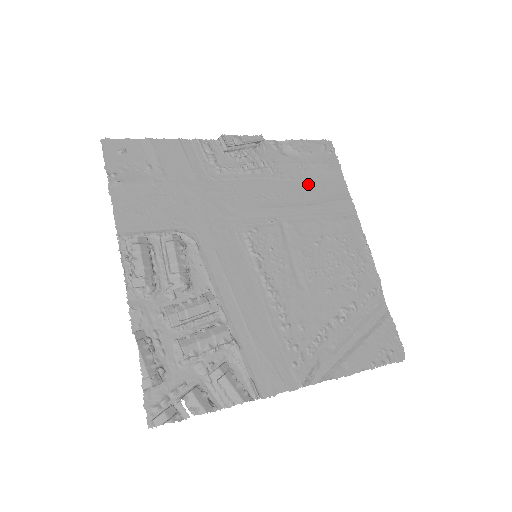
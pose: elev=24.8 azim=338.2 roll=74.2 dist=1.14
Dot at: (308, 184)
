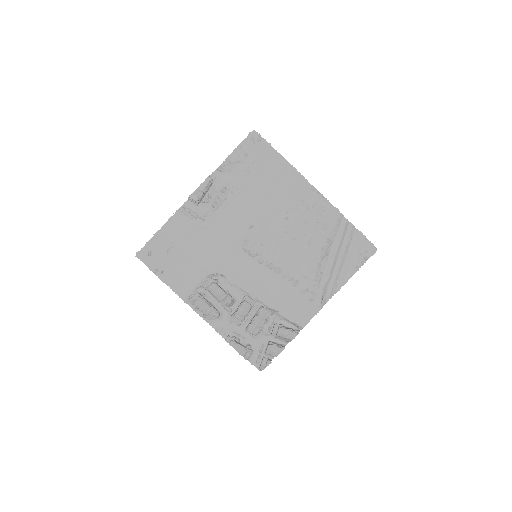
Dot at: (258, 180)
